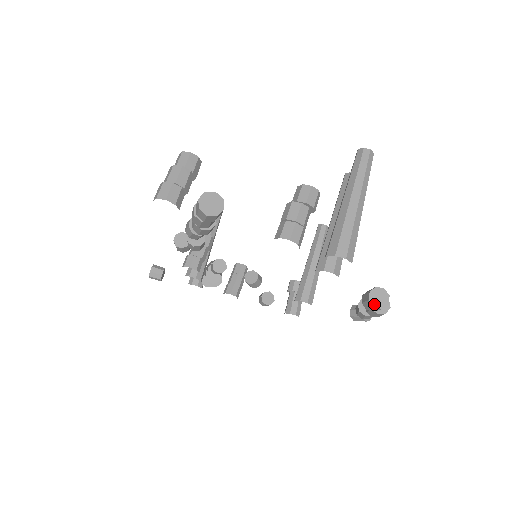
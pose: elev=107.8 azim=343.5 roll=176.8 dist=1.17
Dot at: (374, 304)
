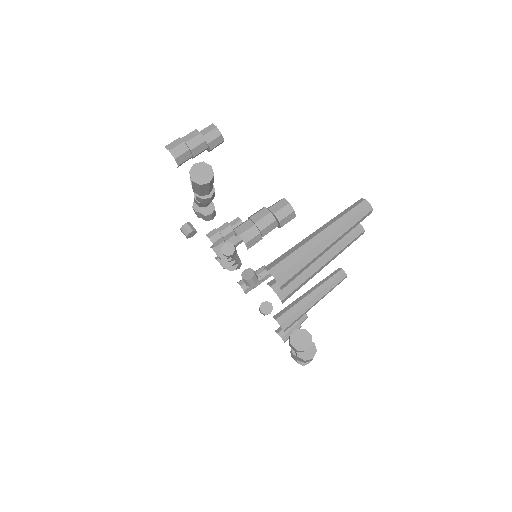
Dot at: (292, 341)
